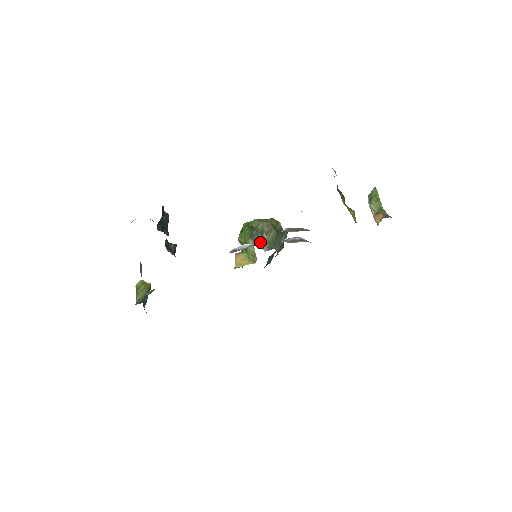
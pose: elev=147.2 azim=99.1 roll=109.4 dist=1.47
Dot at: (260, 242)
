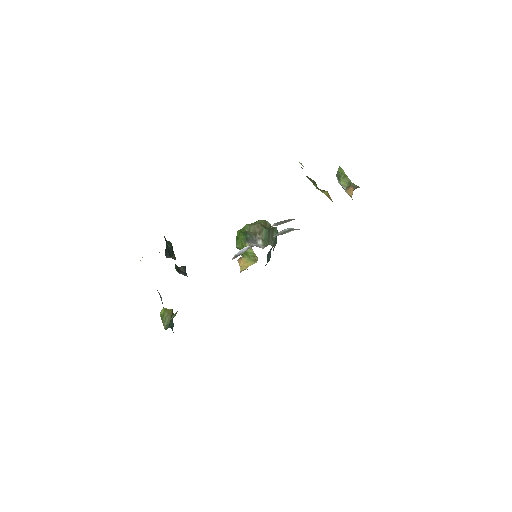
Dot at: (256, 242)
